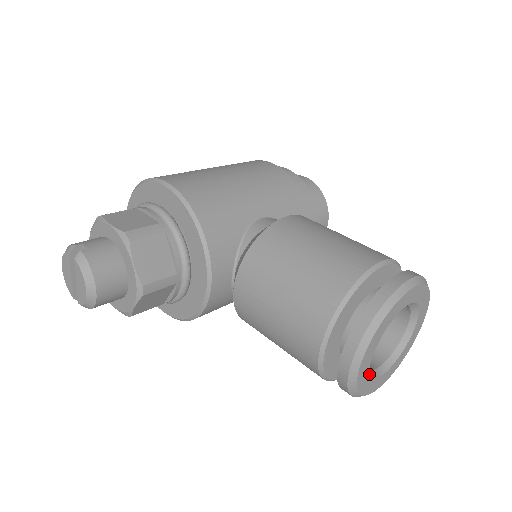
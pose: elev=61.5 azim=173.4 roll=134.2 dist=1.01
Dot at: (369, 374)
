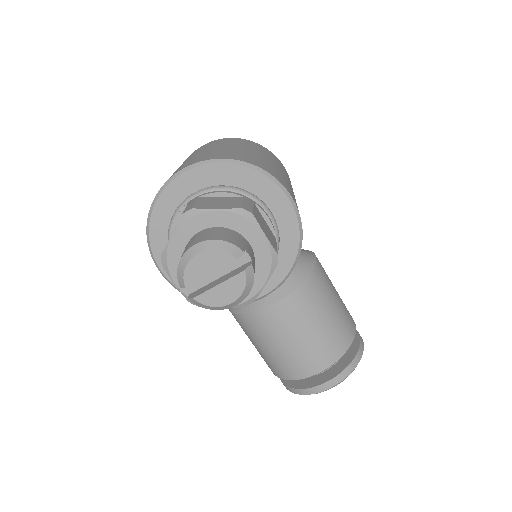
Dot at: occluded
